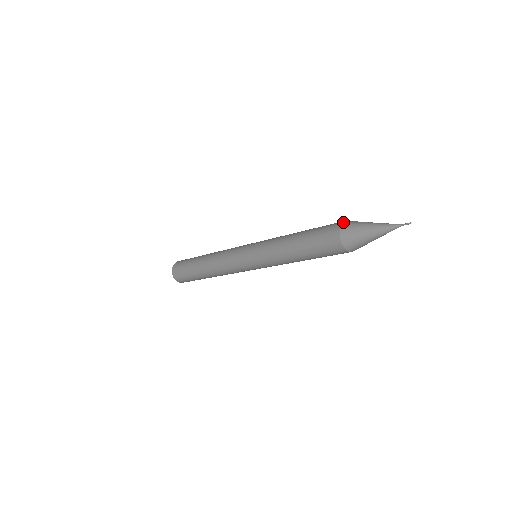
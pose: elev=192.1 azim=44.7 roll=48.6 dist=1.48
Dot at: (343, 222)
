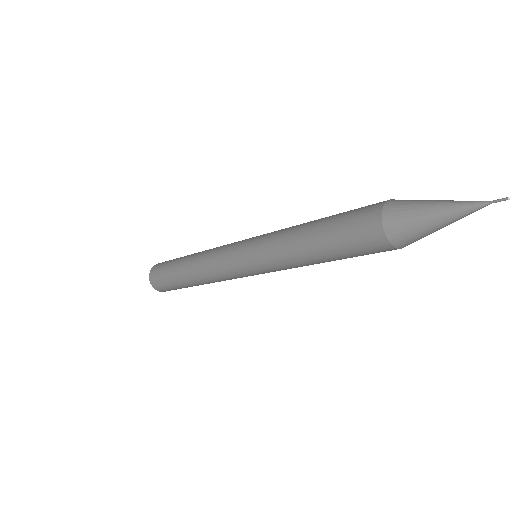
Dot at: occluded
